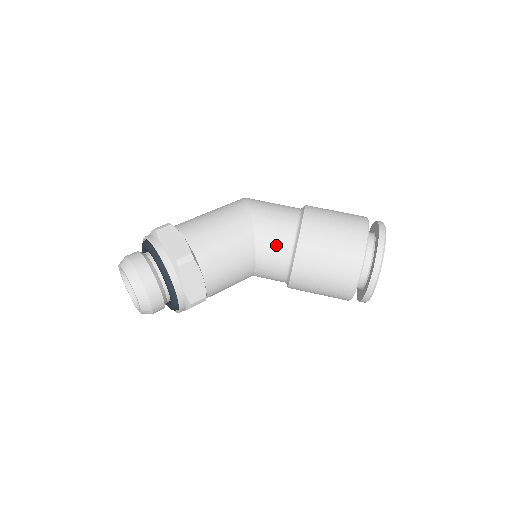
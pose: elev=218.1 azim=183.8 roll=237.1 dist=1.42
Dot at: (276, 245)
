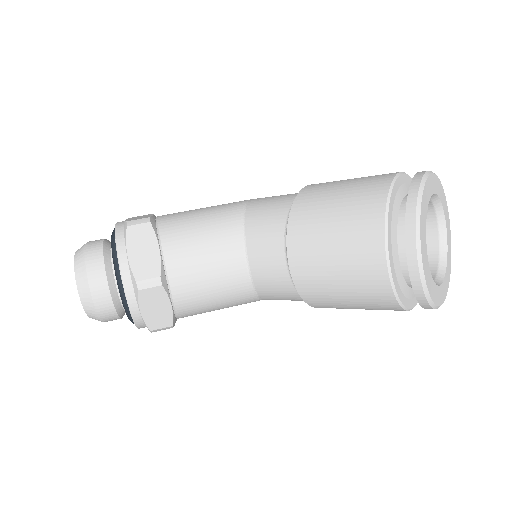
Dot at: (268, 216)
